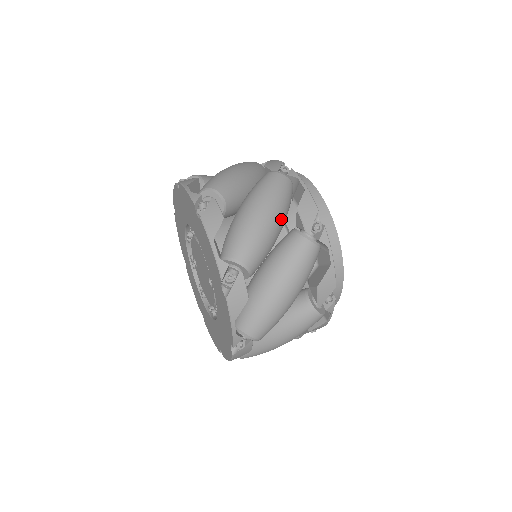
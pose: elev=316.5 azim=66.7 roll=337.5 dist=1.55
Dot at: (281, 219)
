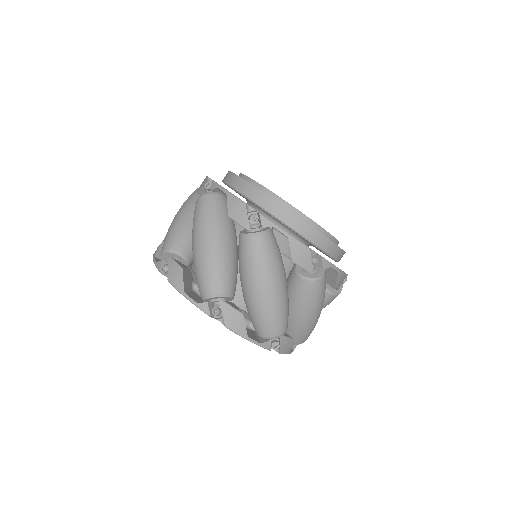
Dot at: (284, 276)
